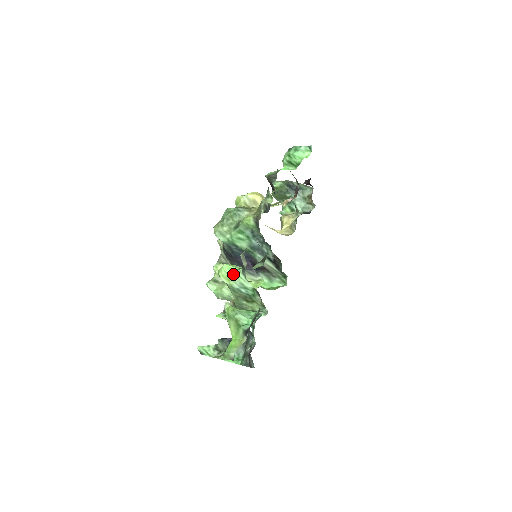
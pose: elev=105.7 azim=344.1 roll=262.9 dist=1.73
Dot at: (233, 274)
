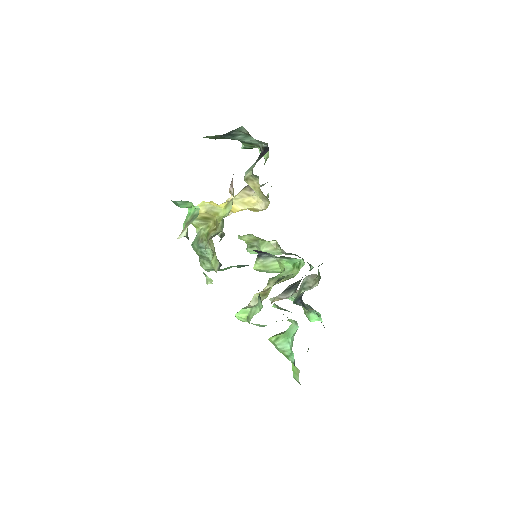
Dot at: (248, 322)
